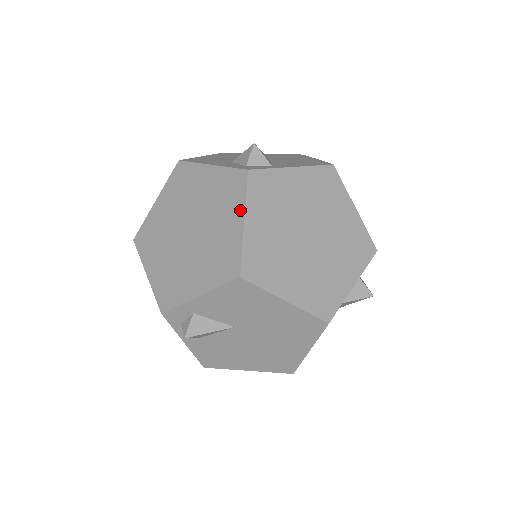
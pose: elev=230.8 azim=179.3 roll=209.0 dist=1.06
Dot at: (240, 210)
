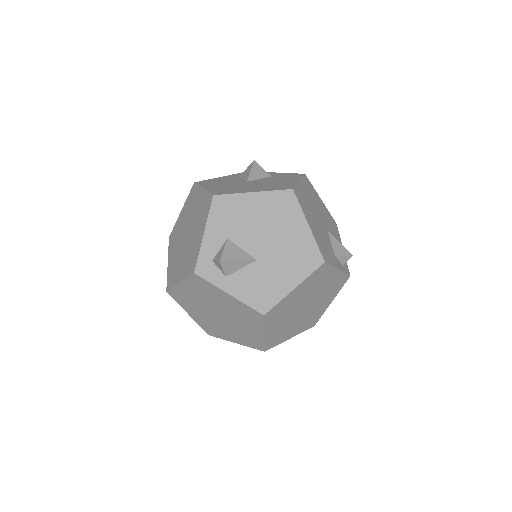
Dot at: (183, 277)
